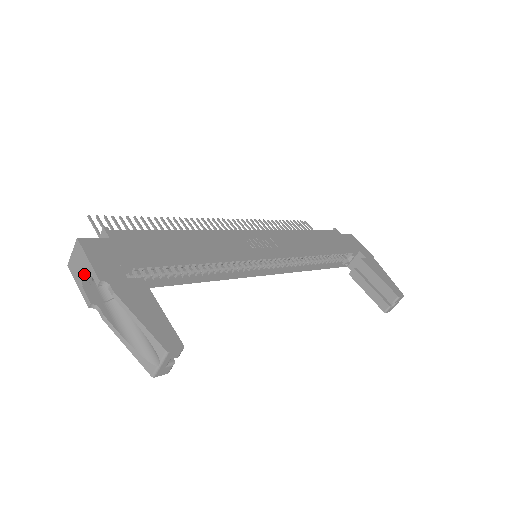
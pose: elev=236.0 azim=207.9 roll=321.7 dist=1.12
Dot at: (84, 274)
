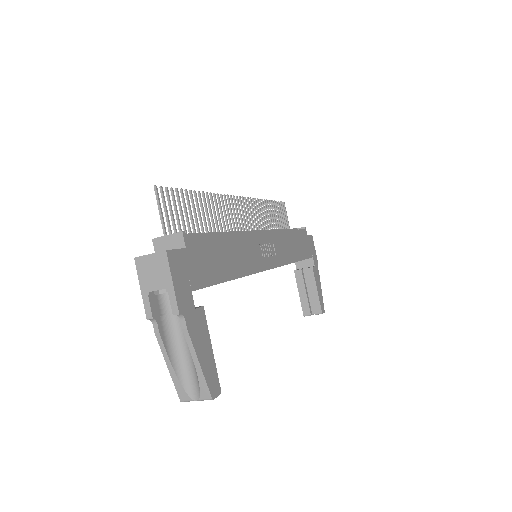
Dot at: (158, 289)
